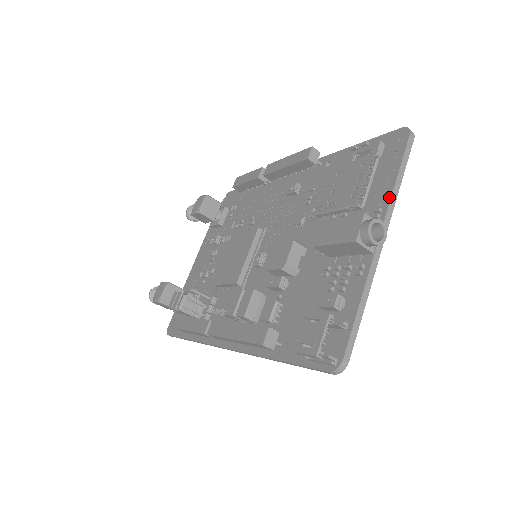
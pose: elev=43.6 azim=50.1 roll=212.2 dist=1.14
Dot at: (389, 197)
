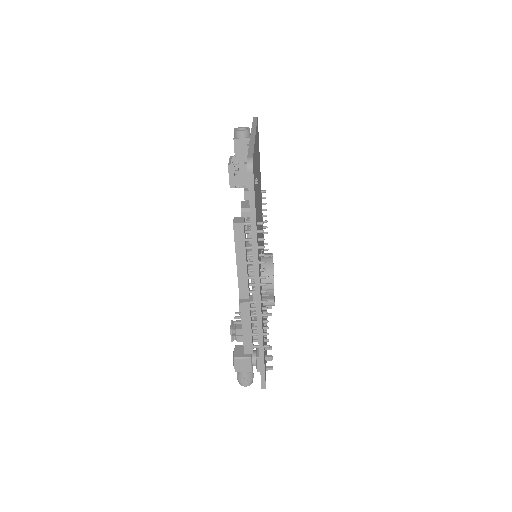
Dot at: occluded
